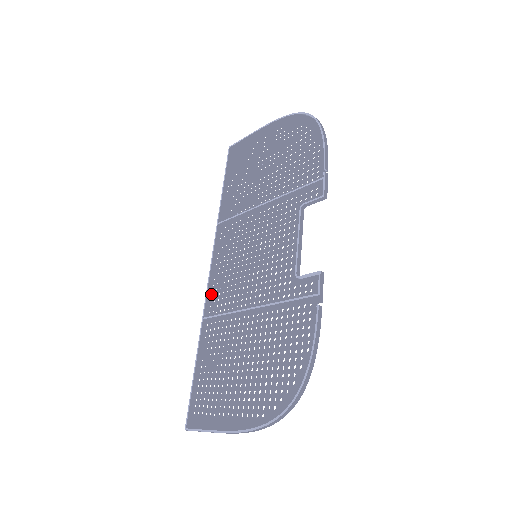
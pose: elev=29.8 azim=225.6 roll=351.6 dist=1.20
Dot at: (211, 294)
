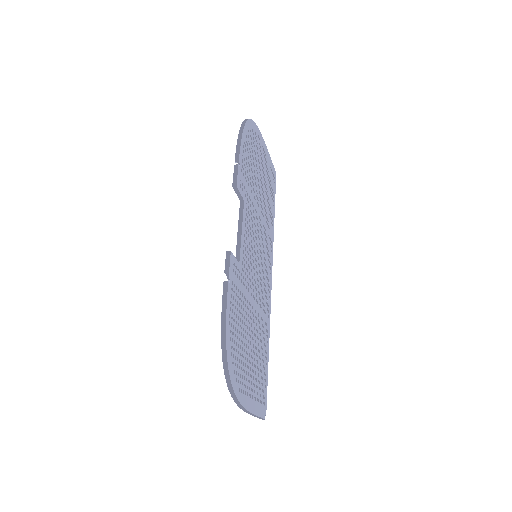
Dot at: (268, 300)
